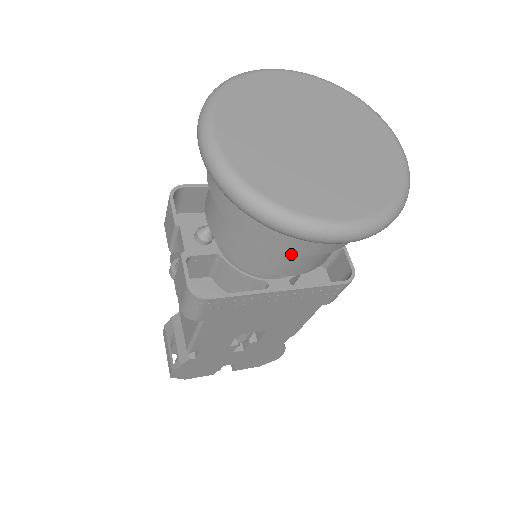
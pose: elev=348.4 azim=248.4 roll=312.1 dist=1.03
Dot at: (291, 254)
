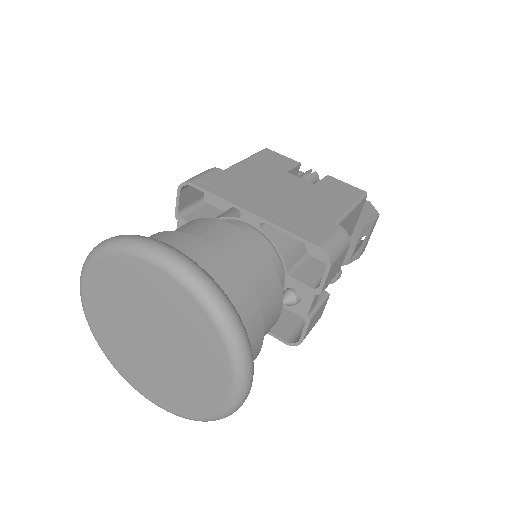
Dot at: occluded
